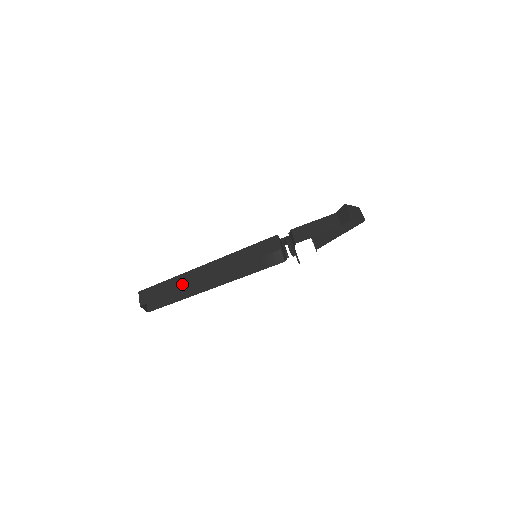
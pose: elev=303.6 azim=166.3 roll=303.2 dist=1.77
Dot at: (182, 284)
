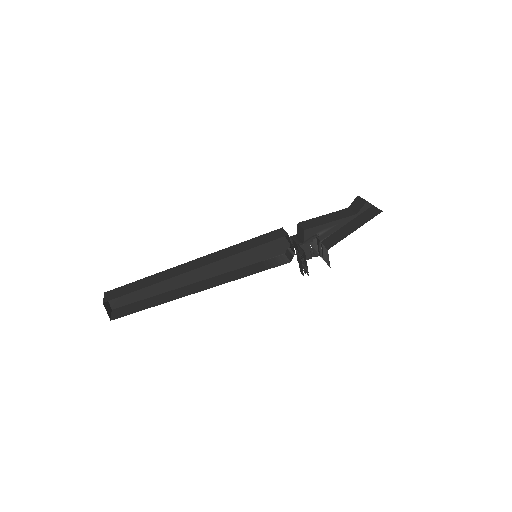
Dot at: (162, 277)
